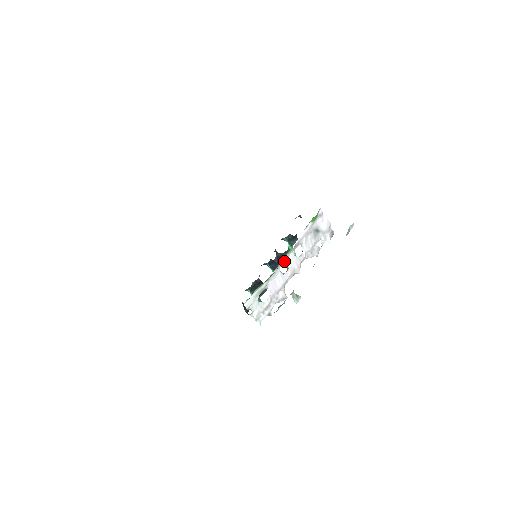
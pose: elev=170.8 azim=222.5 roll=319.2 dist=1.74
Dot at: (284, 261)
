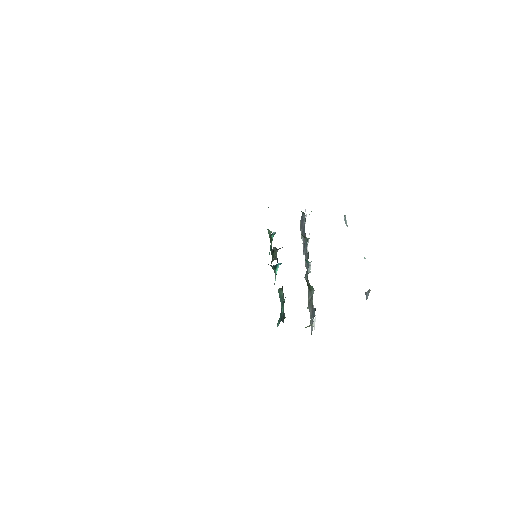
Dot at: occluded
